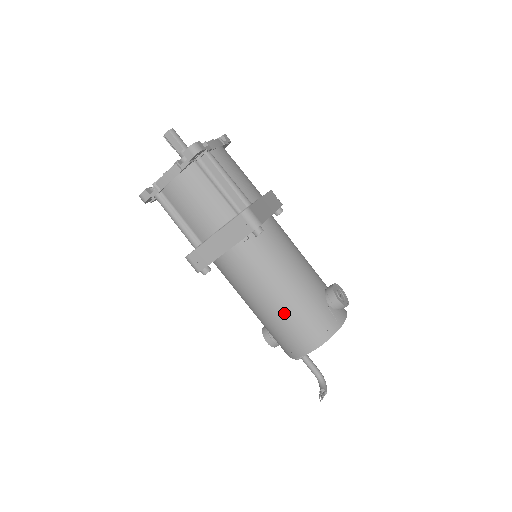
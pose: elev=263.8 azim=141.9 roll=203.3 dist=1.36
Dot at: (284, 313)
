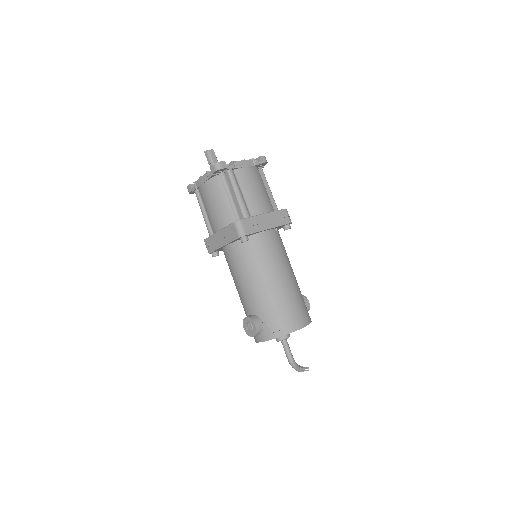
Dot at: (292, 290)
